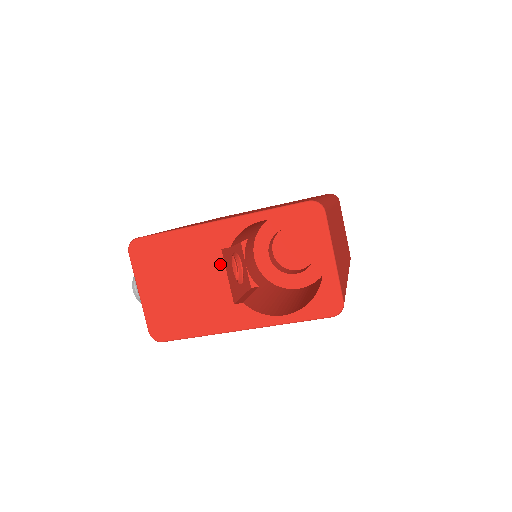
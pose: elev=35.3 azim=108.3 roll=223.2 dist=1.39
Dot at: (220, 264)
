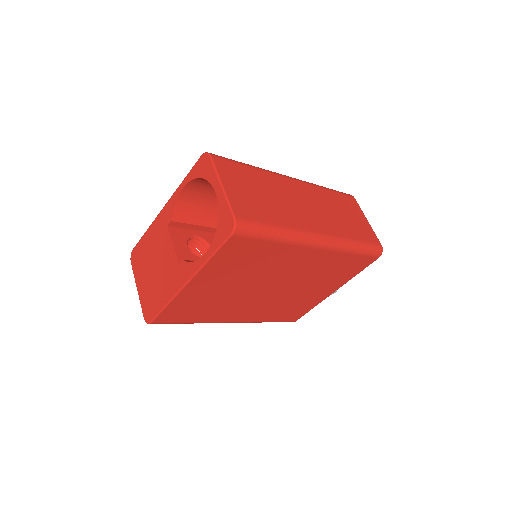
Dot at: (168, 238)
